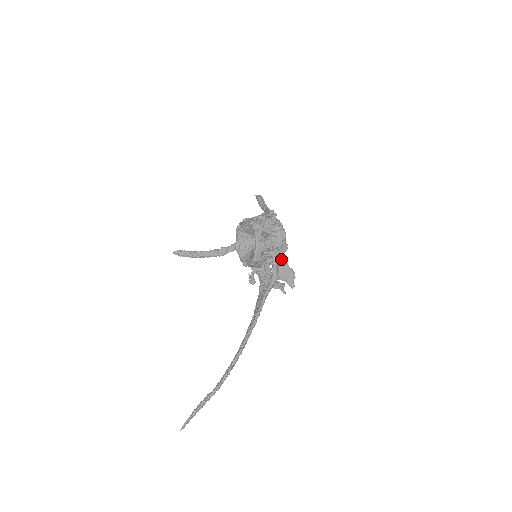
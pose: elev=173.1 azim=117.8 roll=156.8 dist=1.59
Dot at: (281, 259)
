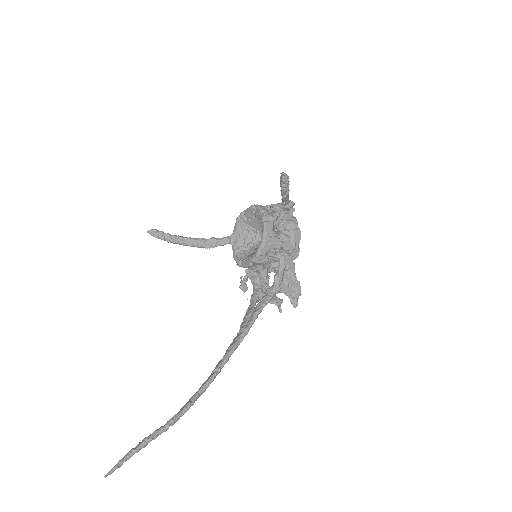
Dot at: (289, 266)
